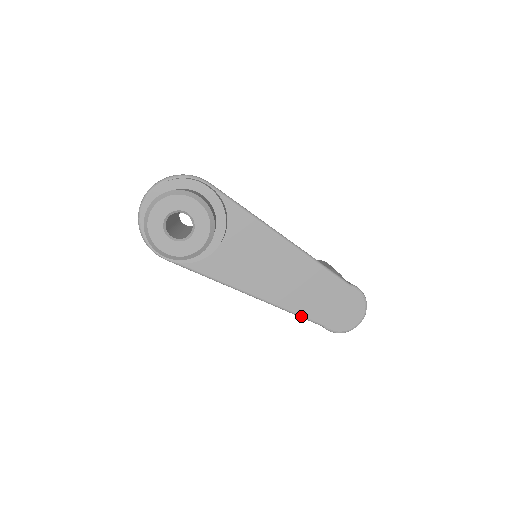
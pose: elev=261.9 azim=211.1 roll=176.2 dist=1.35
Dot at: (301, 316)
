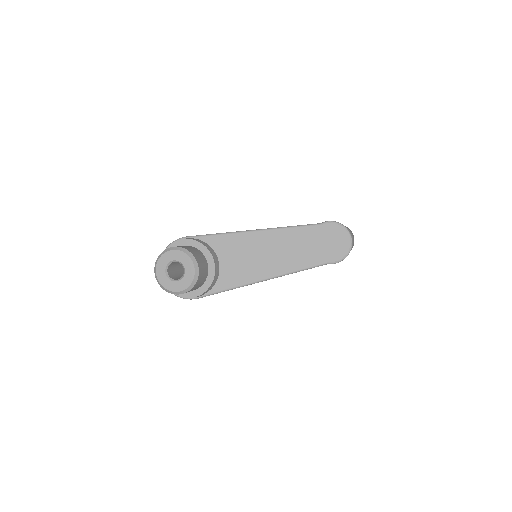
Dot at: (307, 268)
